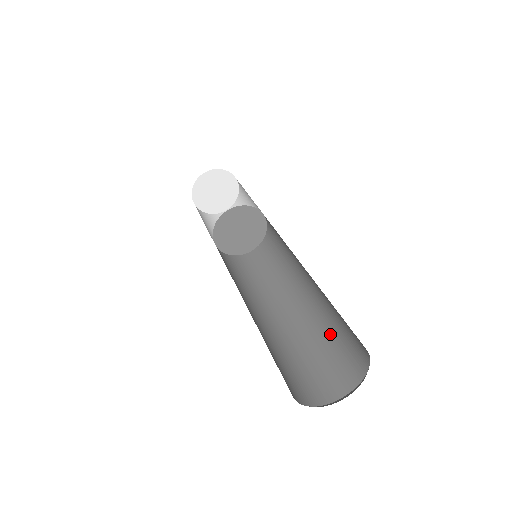
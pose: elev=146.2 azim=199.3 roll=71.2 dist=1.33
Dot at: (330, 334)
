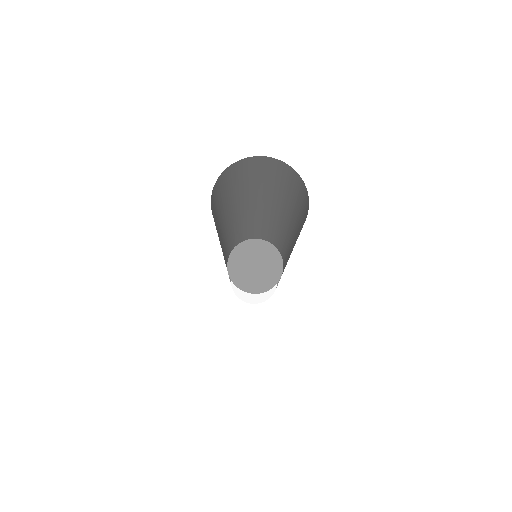
Dot at: occluded
